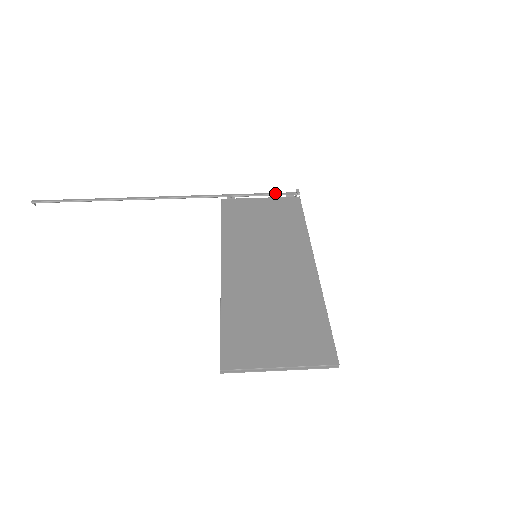
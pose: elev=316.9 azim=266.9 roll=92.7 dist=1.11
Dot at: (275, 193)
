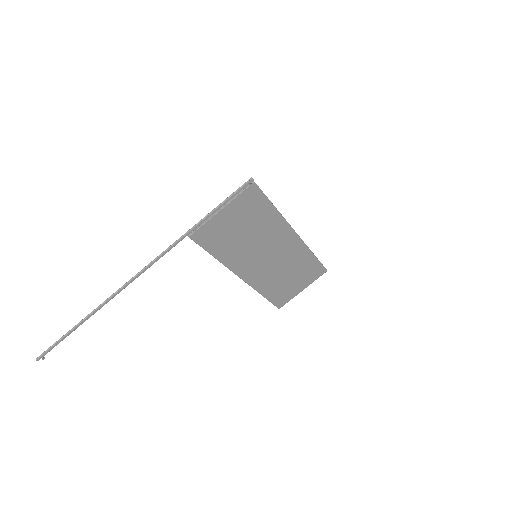
Dot at: (232, 197)
